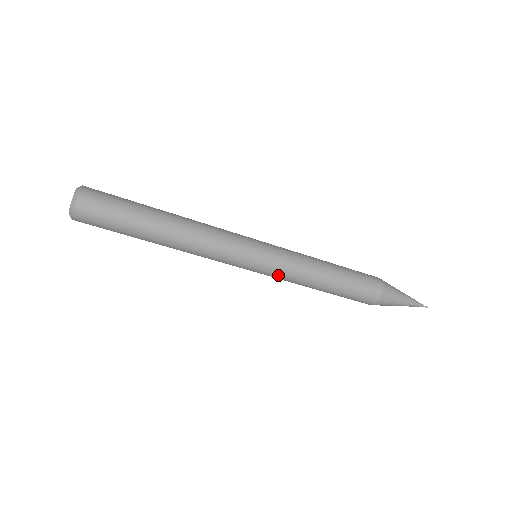
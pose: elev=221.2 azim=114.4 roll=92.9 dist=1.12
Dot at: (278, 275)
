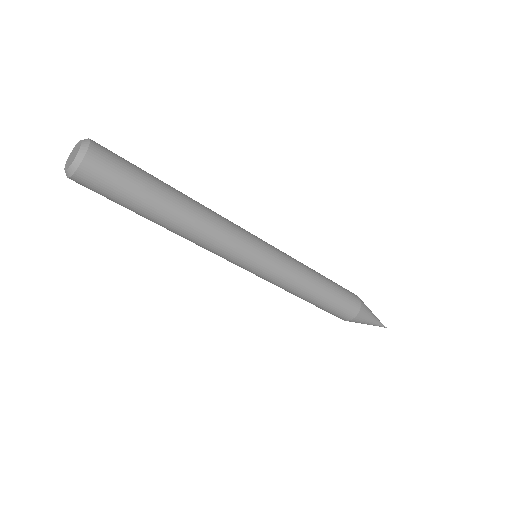
Dot at: (271, 281)
